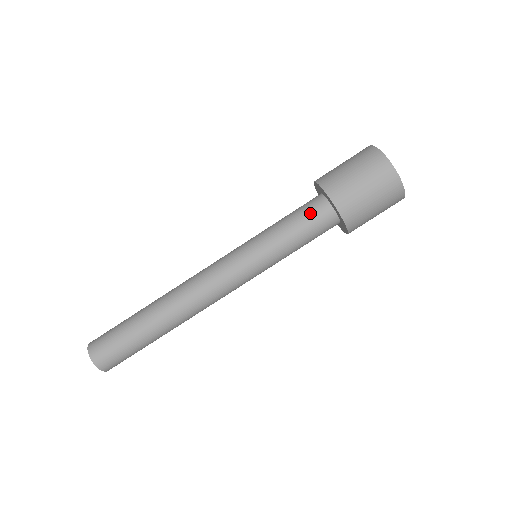
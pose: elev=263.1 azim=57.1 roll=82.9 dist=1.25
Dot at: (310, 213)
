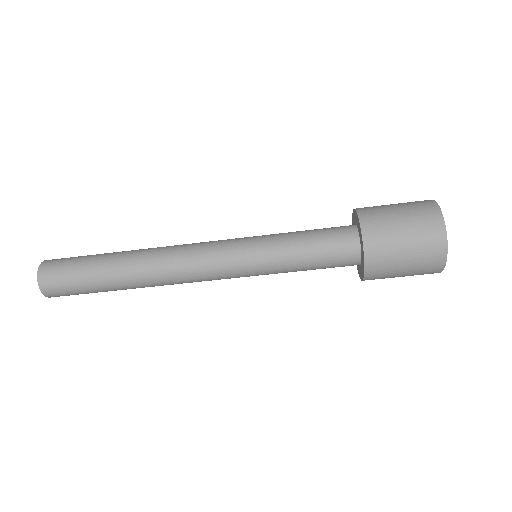
Dot at: (334, 245)
